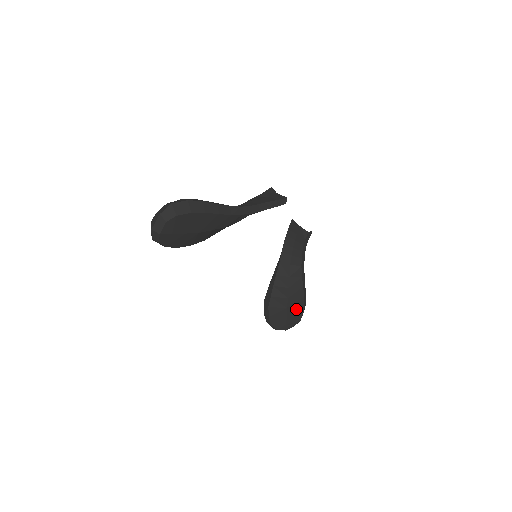
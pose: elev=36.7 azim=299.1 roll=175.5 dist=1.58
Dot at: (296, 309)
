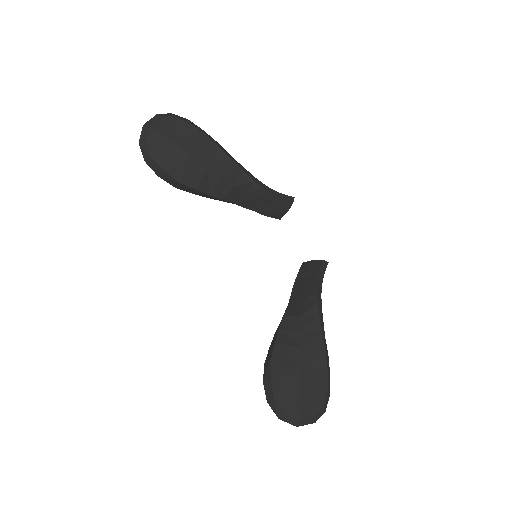
Dot at: (315, 375)
